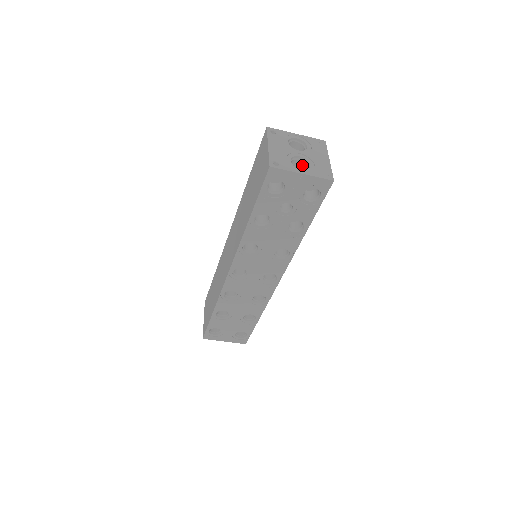
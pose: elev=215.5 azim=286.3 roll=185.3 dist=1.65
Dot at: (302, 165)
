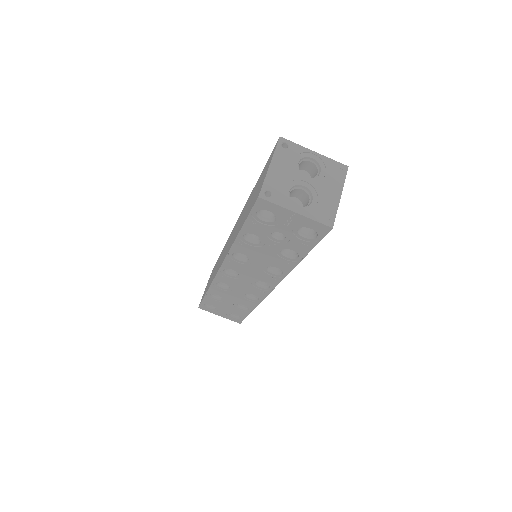
Dot at: (305, 196)
